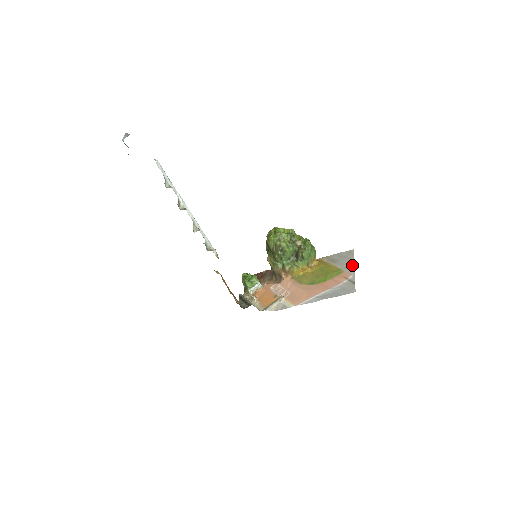
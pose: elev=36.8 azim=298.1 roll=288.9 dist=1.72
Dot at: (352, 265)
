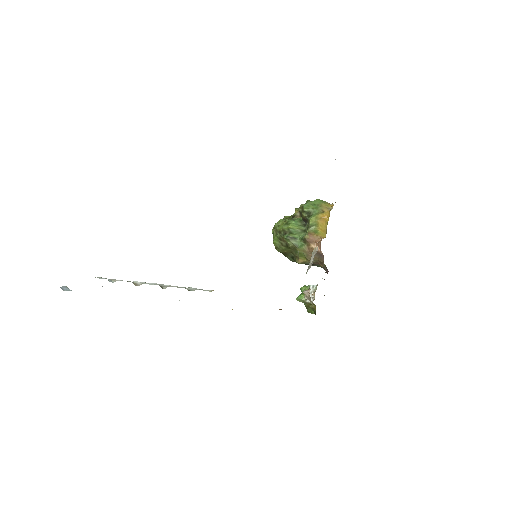
Dot at: occluded
